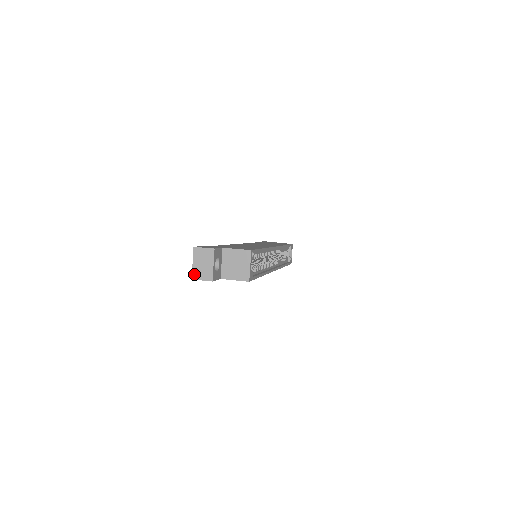
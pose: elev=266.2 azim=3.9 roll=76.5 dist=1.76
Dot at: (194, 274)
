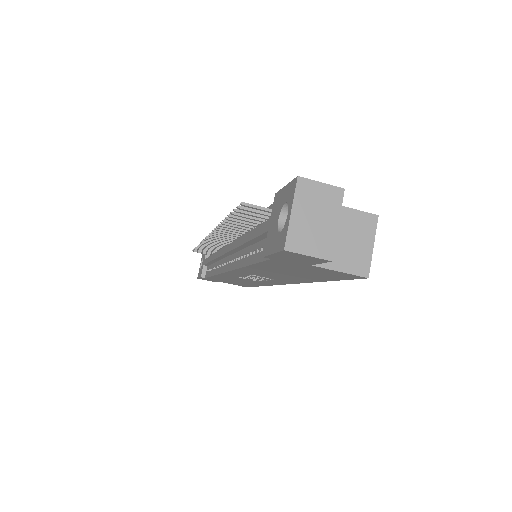
Dot at: (291, 238)
